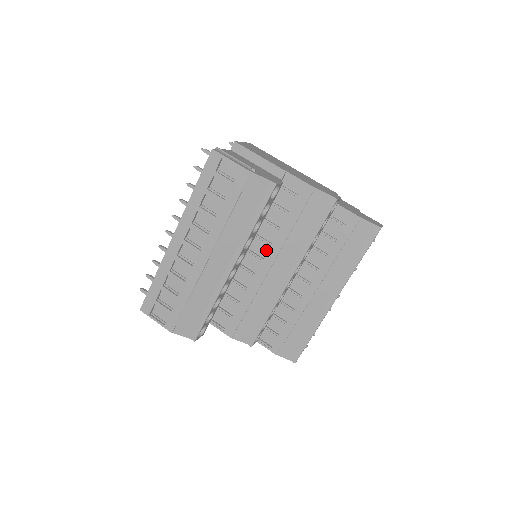
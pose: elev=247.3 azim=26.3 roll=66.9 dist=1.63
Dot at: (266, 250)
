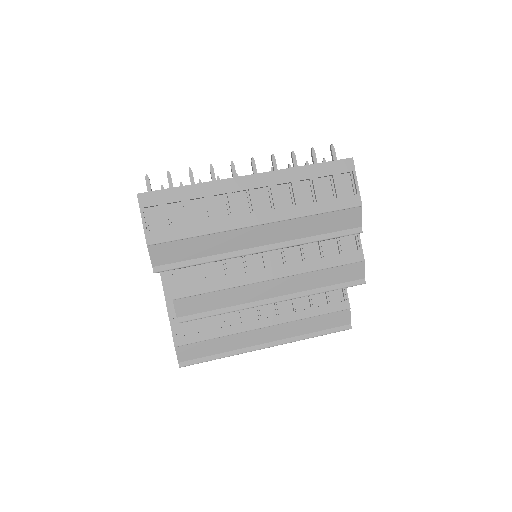
Dot at: (282, 263)
